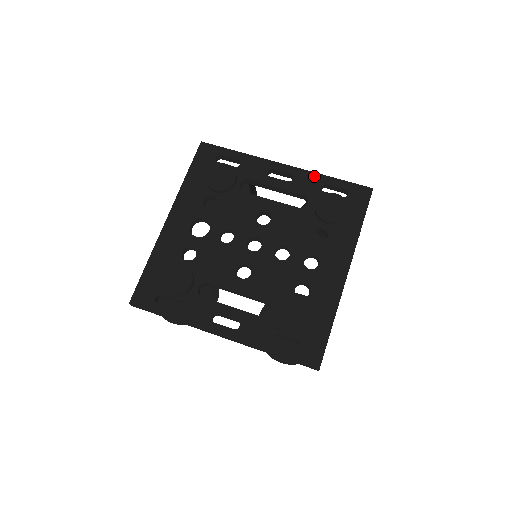
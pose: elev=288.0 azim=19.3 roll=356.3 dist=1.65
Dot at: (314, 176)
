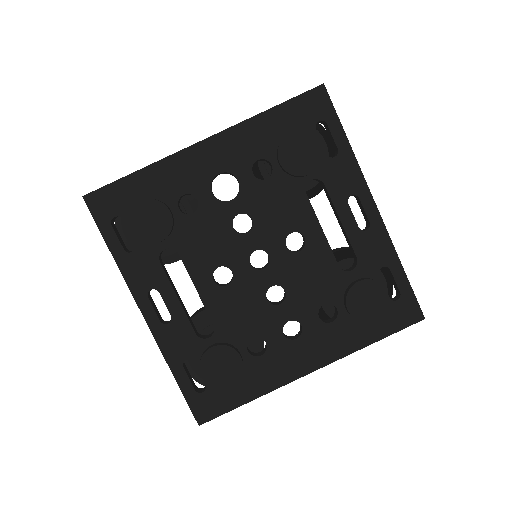
Dot at: (389, 249)
